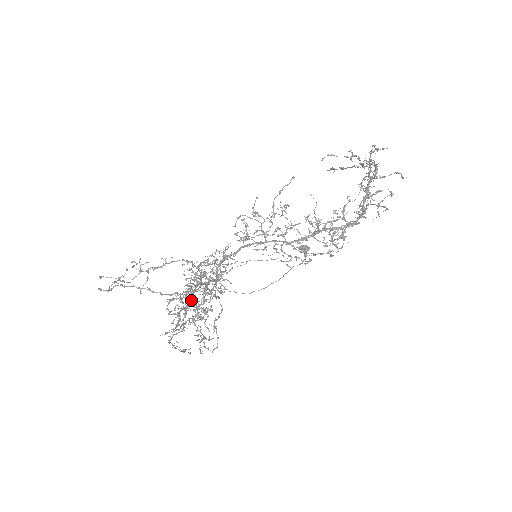
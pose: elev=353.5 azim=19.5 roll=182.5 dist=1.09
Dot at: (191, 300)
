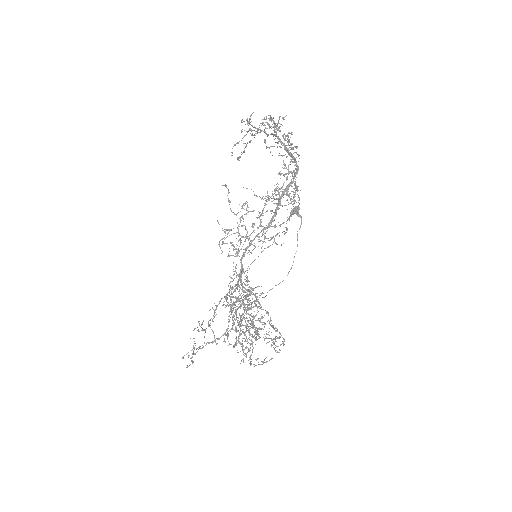
Dot at: occluded
